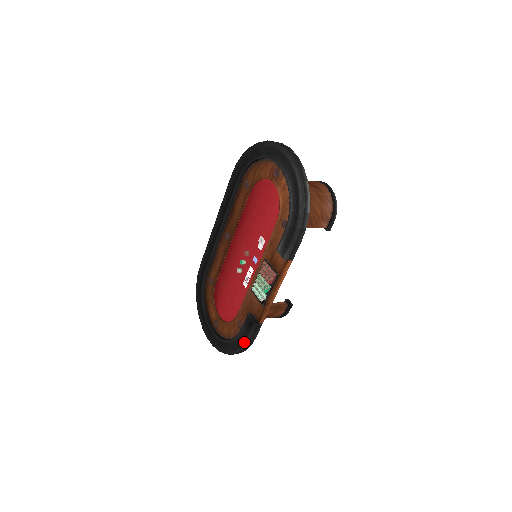
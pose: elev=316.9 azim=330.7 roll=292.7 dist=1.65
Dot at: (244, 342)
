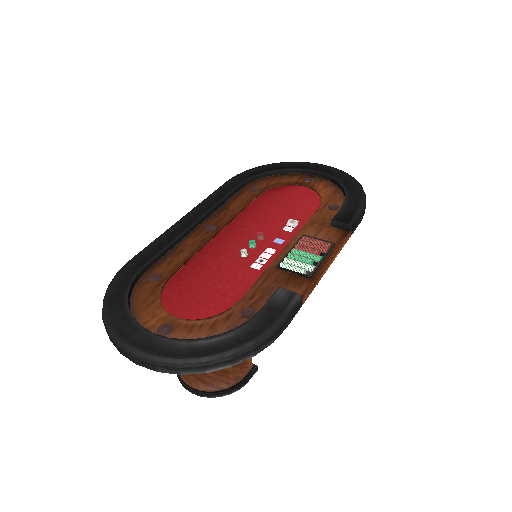
Dot at: (273, 324)
